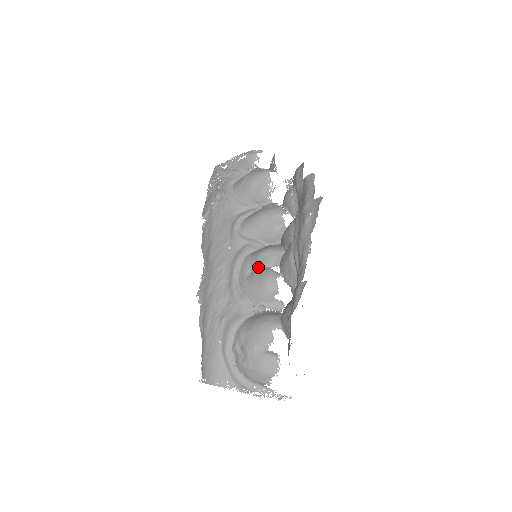
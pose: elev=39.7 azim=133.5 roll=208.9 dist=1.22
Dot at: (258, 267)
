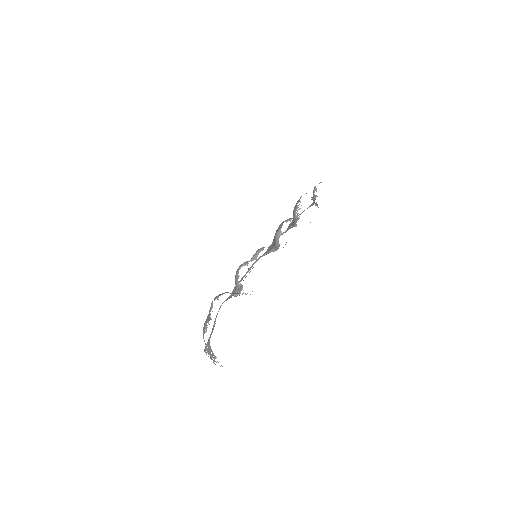
Dot at: occluded
